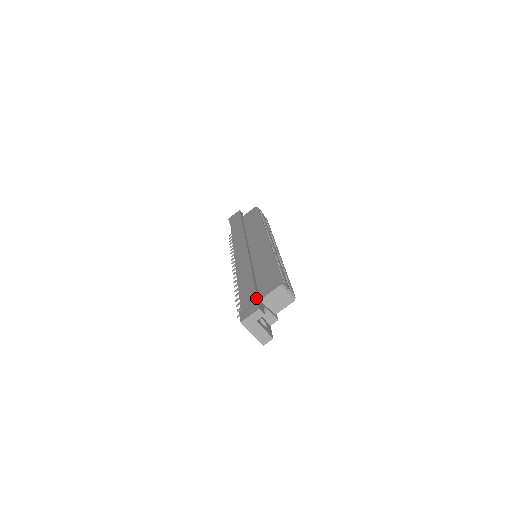
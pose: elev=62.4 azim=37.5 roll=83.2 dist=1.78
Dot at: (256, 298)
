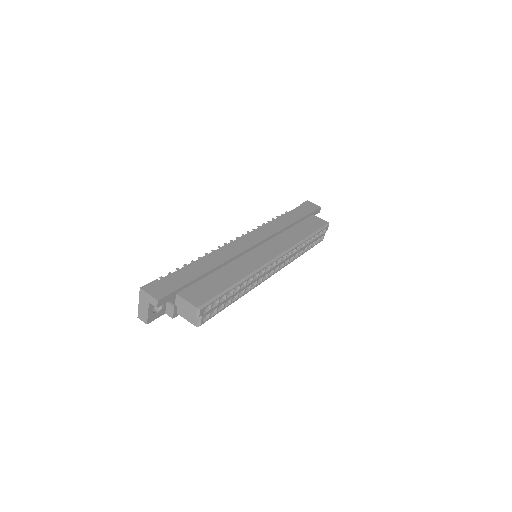
Dot at: (174, 290)
